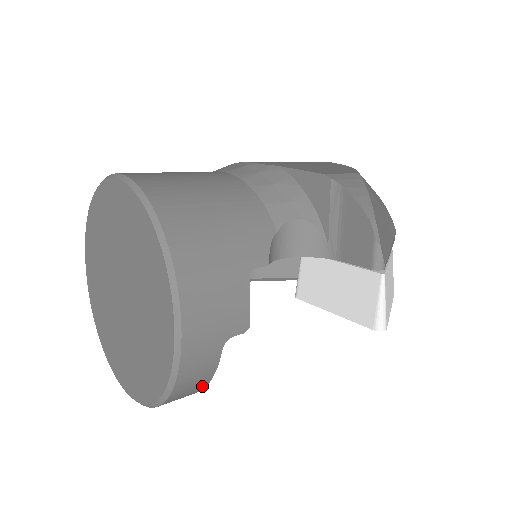
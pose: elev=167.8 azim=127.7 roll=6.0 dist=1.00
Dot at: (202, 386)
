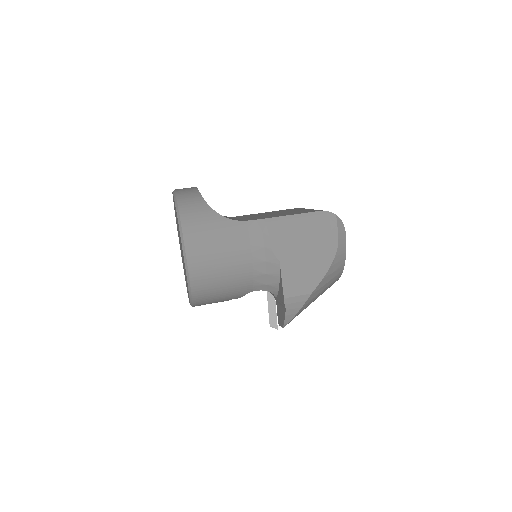
Dot at: occluded
